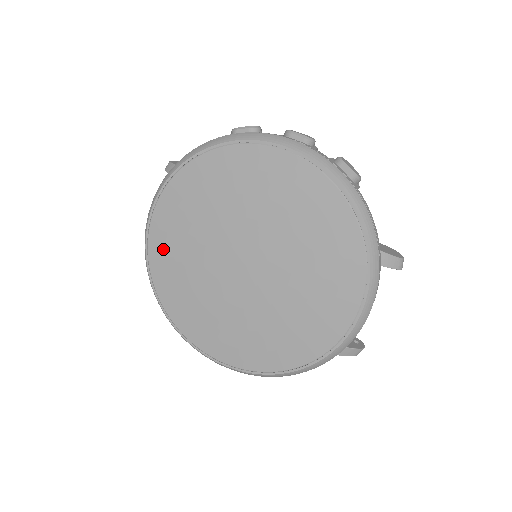
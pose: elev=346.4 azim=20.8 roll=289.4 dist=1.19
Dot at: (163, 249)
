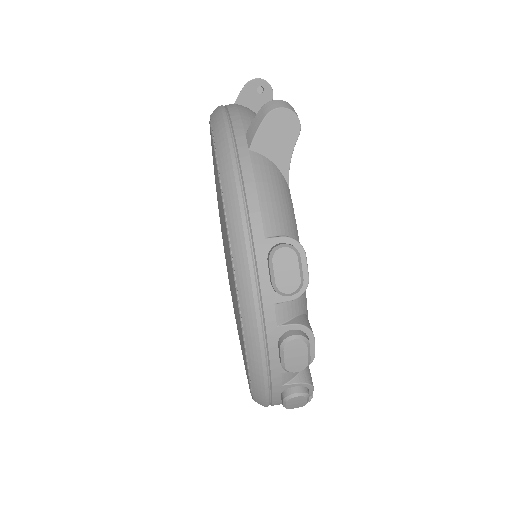
Dot at: occluded
